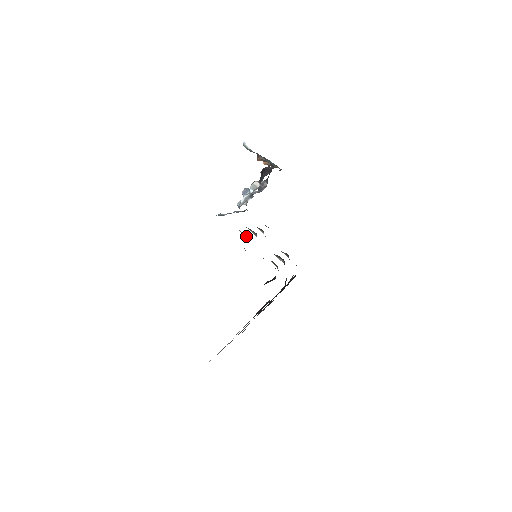
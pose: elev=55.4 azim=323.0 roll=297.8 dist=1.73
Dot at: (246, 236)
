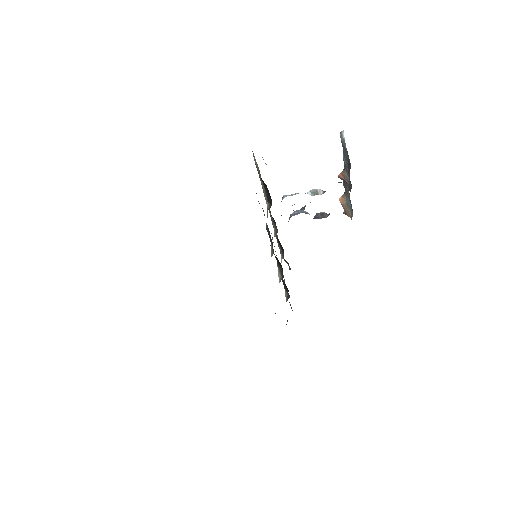
Dot at: (268, 205)
